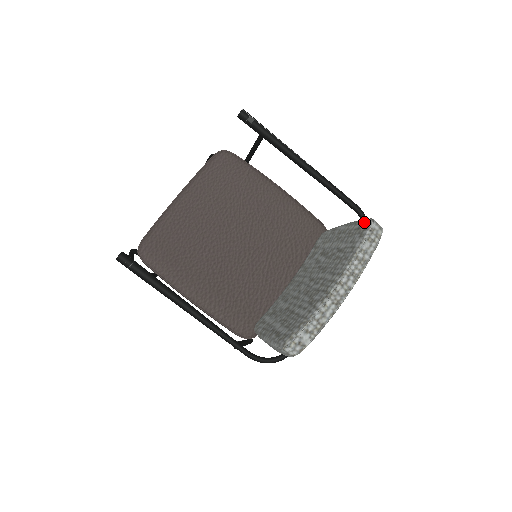
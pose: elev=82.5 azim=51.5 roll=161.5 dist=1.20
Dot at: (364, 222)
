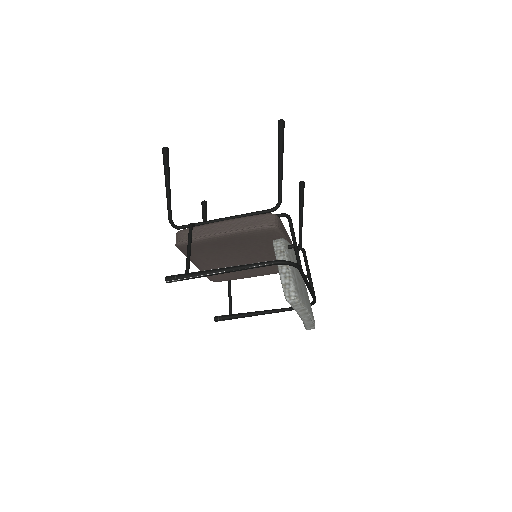
Dot at: occluded
